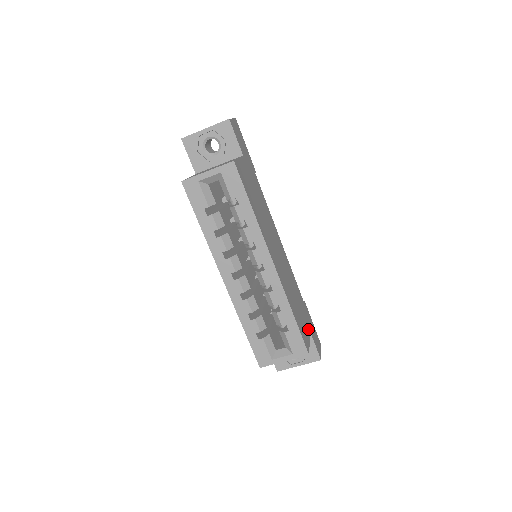
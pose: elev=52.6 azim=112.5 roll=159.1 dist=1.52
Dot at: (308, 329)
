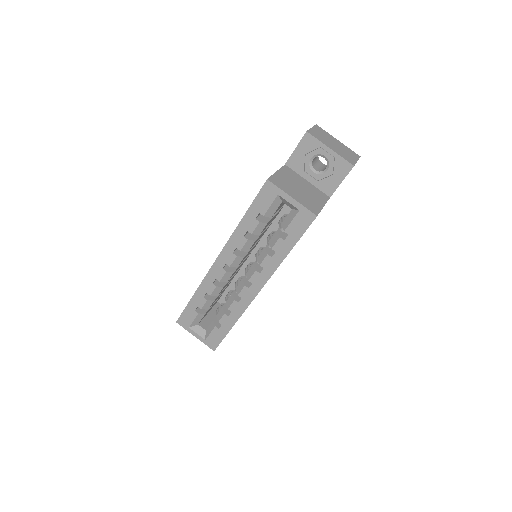
Dot at: occluded
